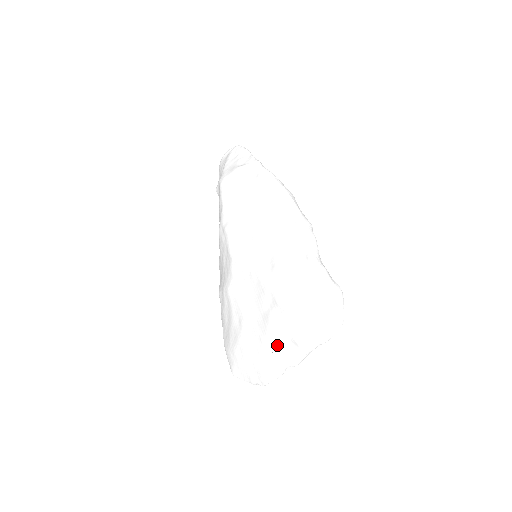
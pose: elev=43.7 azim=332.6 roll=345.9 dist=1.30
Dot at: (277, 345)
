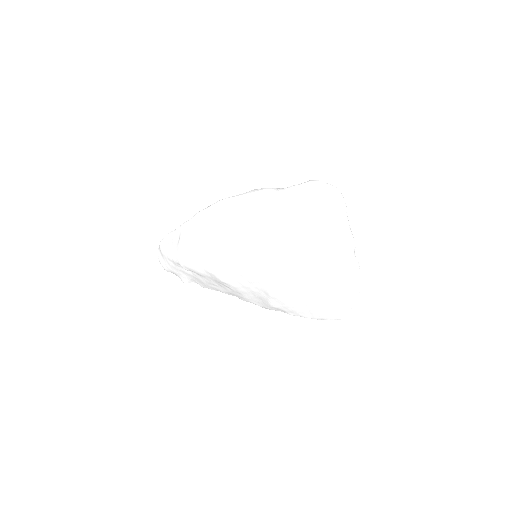
Dot at: (334, 252)
